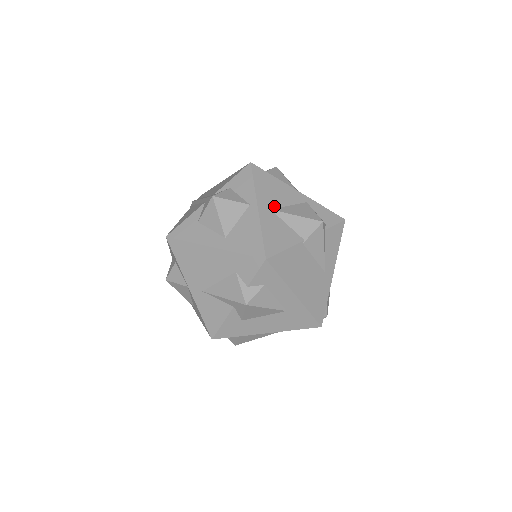
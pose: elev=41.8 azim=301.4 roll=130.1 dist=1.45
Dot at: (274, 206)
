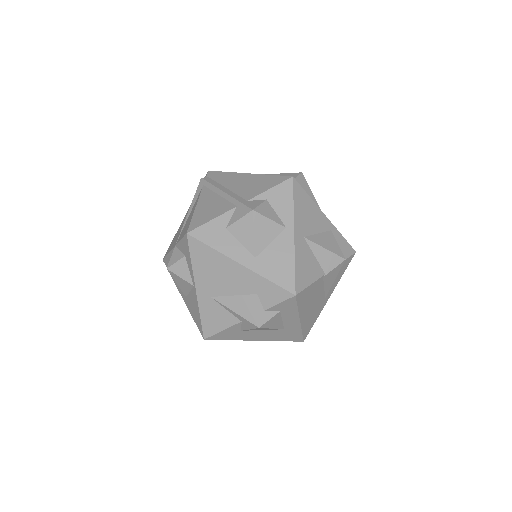
Dot at: (307, 233)
